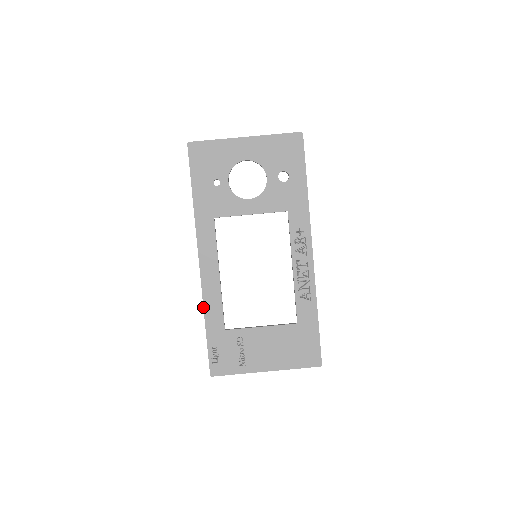
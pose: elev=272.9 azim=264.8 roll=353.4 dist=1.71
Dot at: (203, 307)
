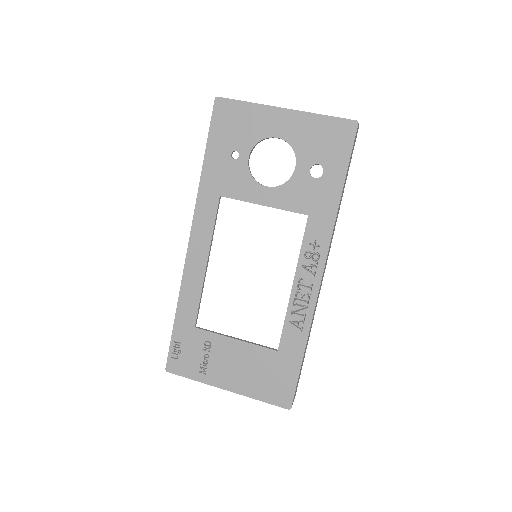
Dot at: (179, 293)
